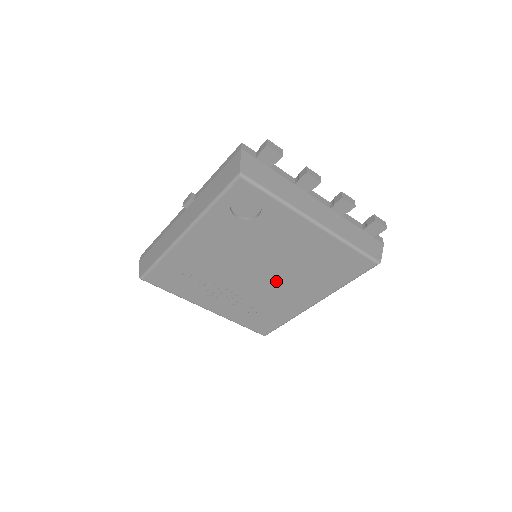
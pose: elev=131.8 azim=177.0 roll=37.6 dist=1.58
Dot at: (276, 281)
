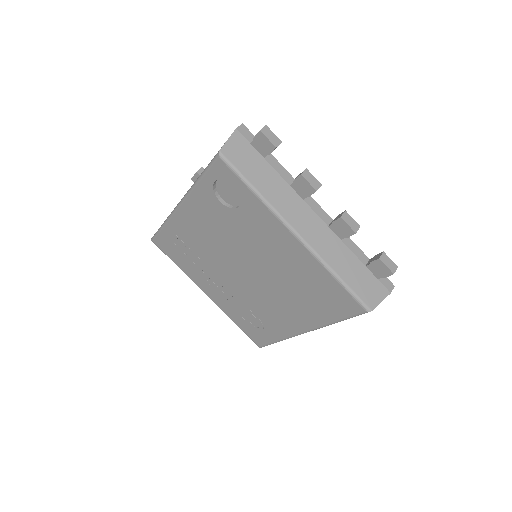
Dot at: (264, 289)
